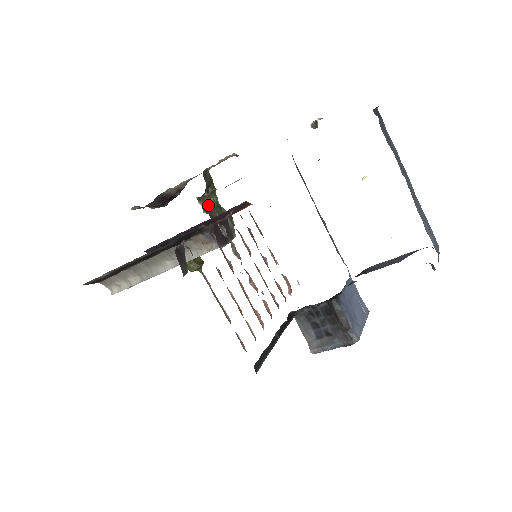
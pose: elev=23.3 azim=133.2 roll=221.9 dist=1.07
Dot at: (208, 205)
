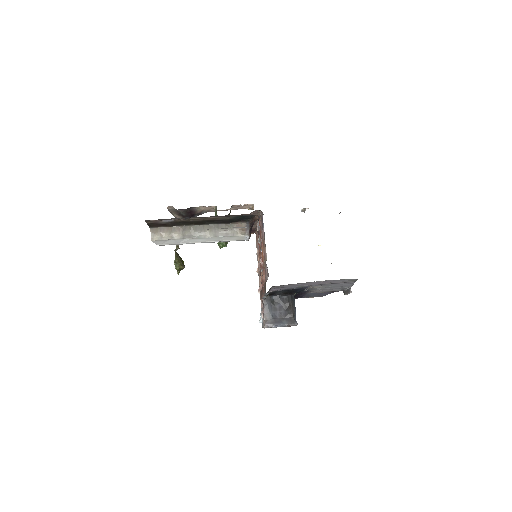
Dot at: occluded
